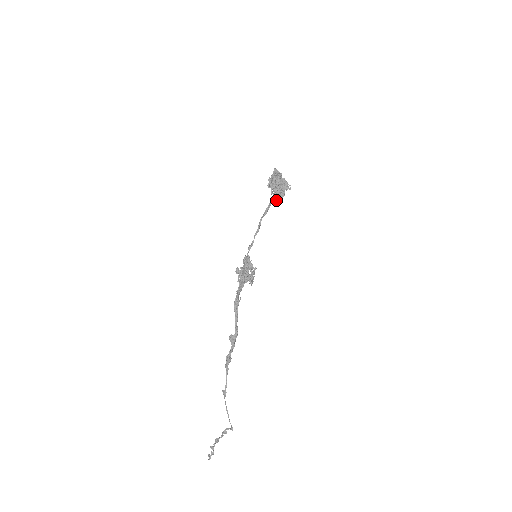
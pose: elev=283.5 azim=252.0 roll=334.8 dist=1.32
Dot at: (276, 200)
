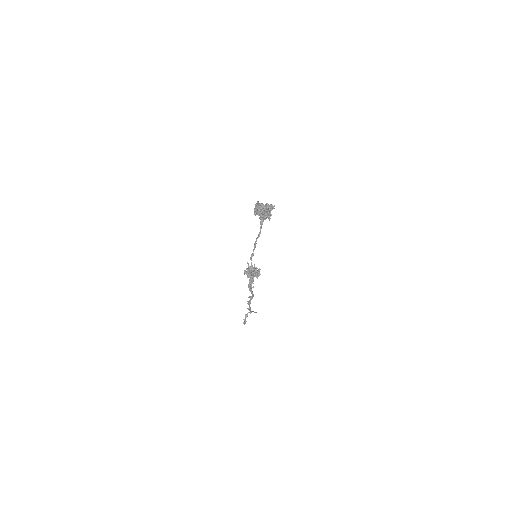
Dot at: (264, 219)
